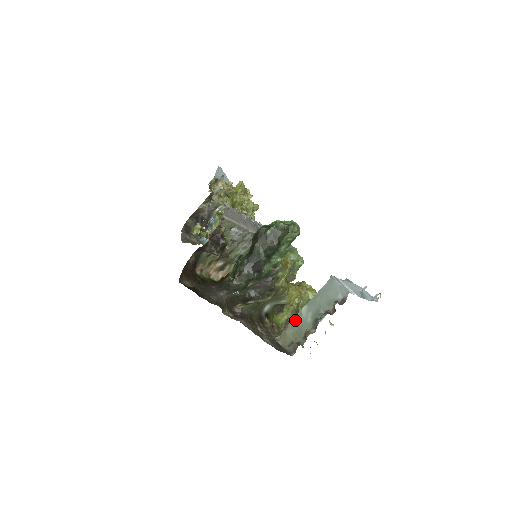
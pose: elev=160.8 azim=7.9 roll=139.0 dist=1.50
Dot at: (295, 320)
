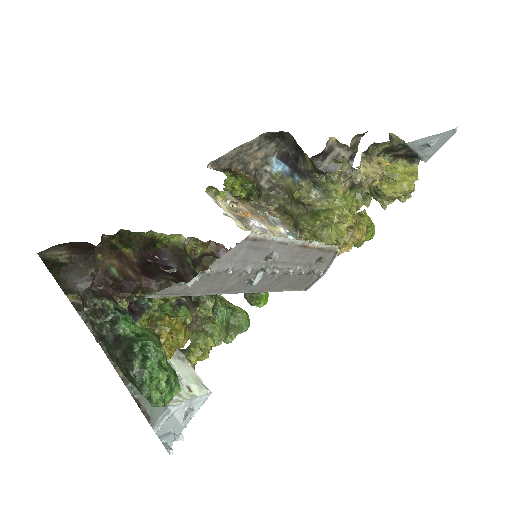
Dot at: occluded
